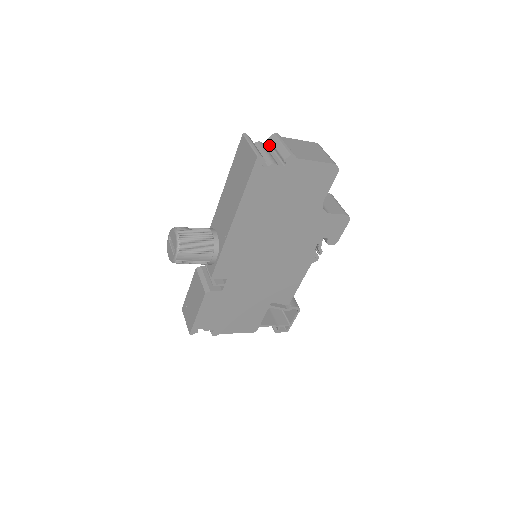
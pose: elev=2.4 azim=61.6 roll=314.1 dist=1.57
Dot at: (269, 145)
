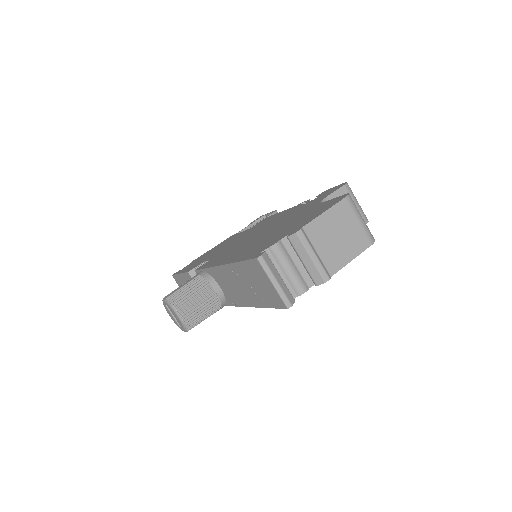
Dot at: (288, 240)
